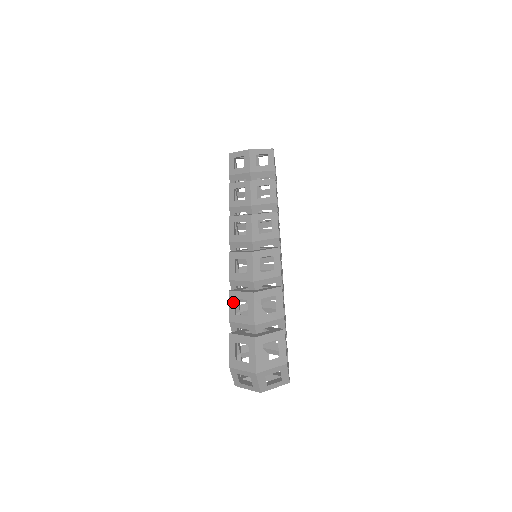
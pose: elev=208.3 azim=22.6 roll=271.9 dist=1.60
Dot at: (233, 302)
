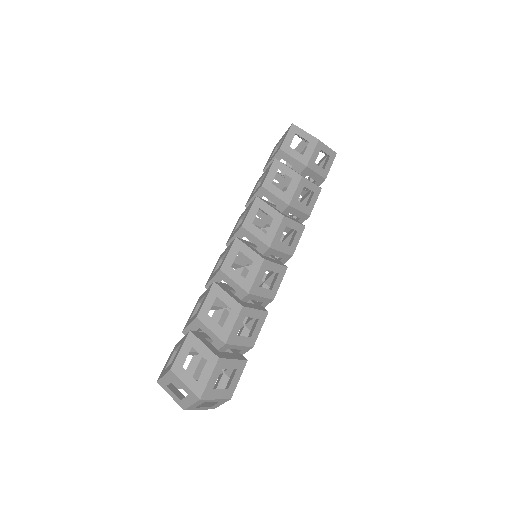
Dot at: (213, 299)
